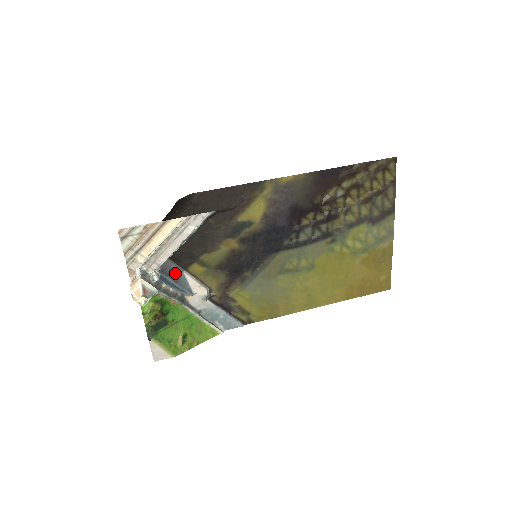
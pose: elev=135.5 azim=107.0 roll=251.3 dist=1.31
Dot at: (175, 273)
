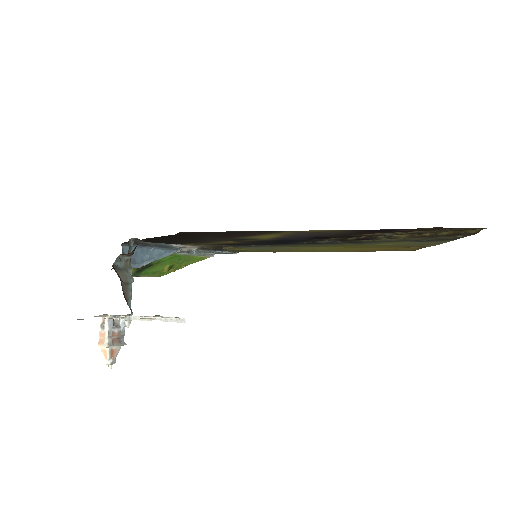
Dot at: (160, 245)
